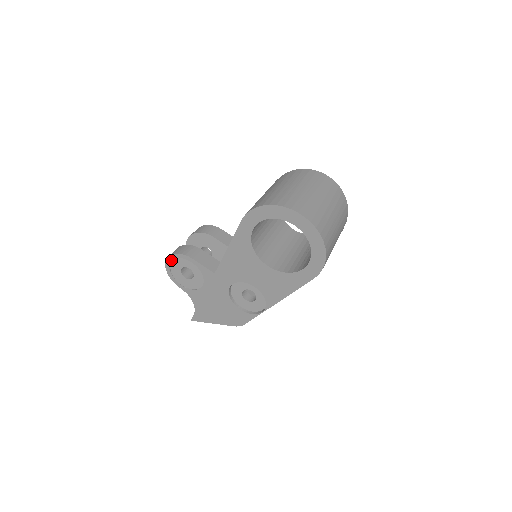
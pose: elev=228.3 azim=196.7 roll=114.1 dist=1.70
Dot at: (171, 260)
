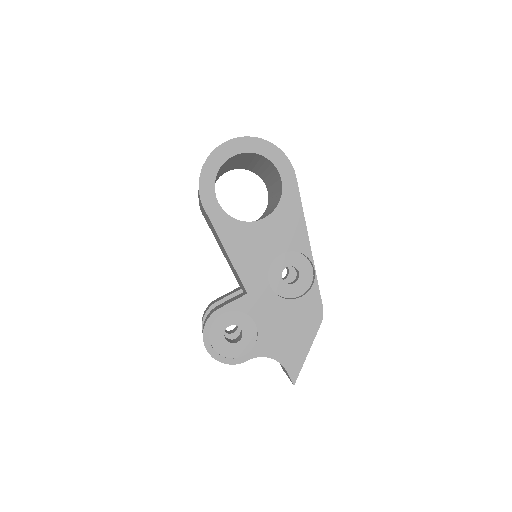
Dot at: (209, 341)
